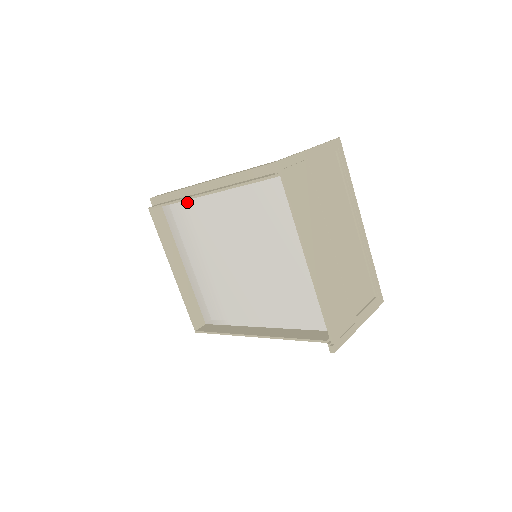
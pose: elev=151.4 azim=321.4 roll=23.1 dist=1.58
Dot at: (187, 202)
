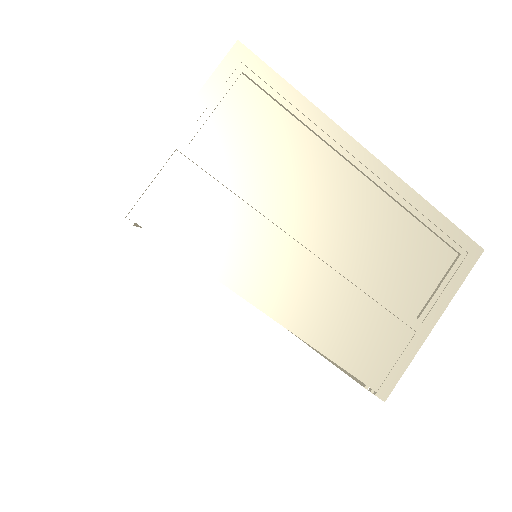
Dot at: occluded
